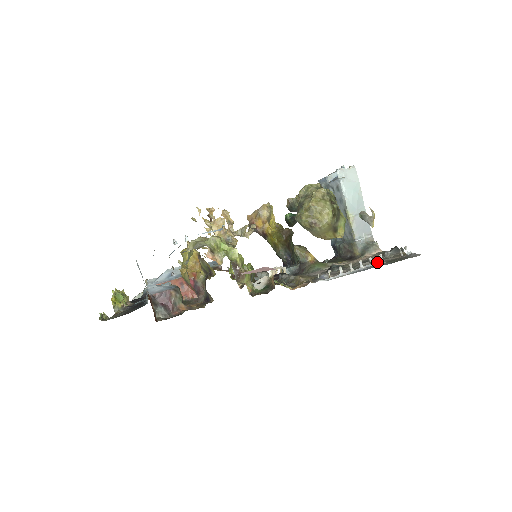
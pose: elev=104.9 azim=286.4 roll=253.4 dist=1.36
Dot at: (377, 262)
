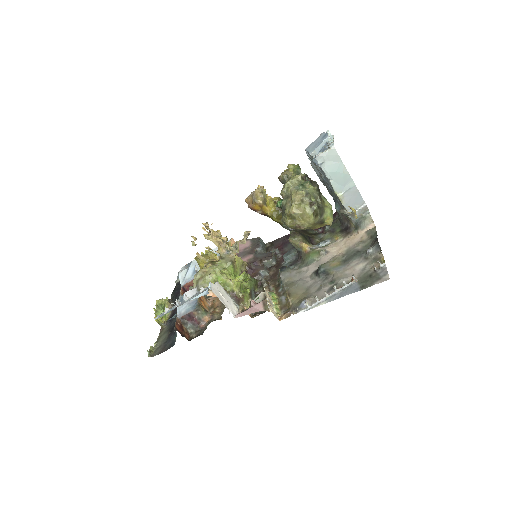
Dot at: (351, 282)
